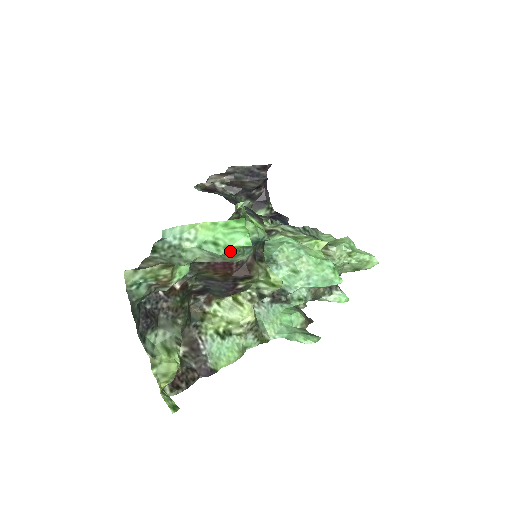
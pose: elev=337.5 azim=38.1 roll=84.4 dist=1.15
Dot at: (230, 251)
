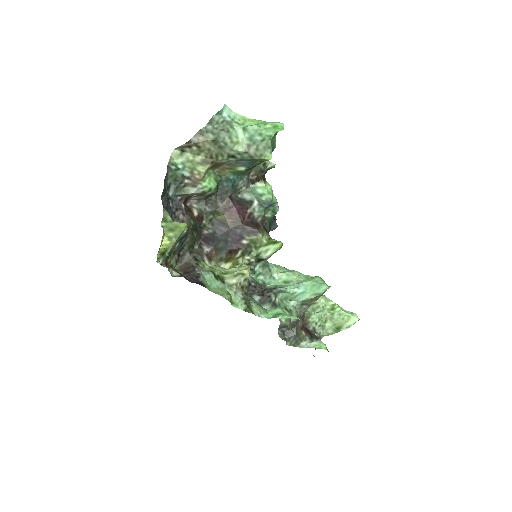
Dot at: (267, 130)
